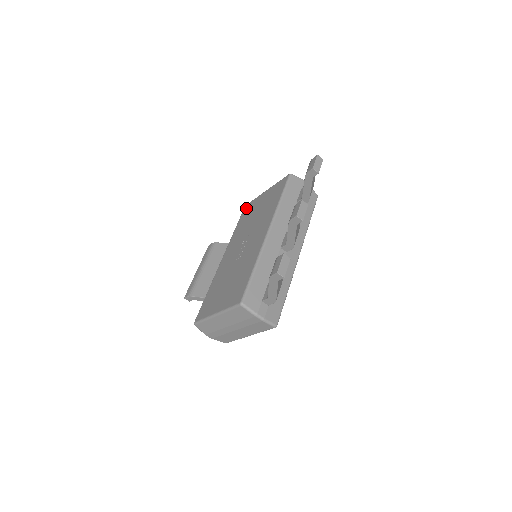
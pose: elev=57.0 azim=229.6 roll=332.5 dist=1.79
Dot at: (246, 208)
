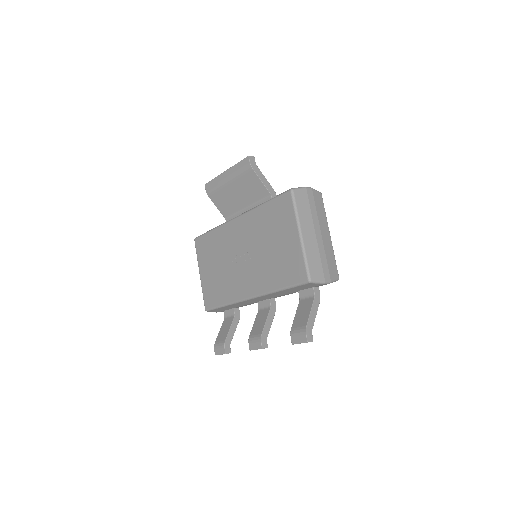
Dot at: (285, 202)
